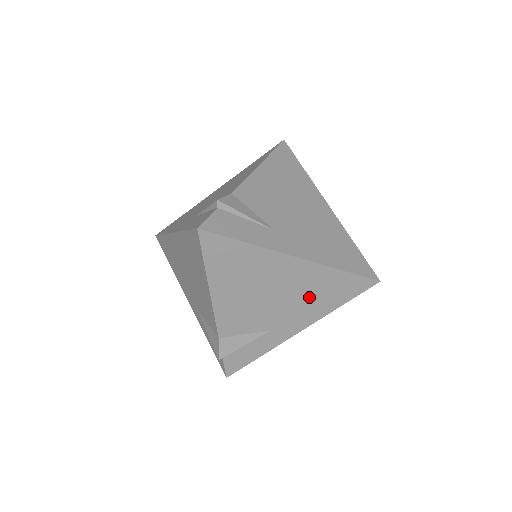
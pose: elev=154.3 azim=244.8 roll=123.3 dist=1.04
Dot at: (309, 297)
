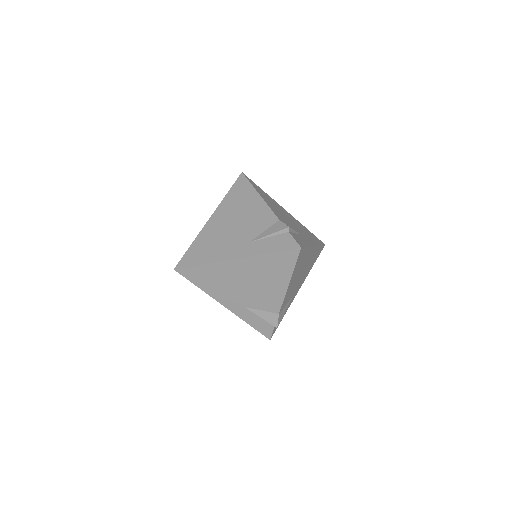
Dot at: (308, 267)
